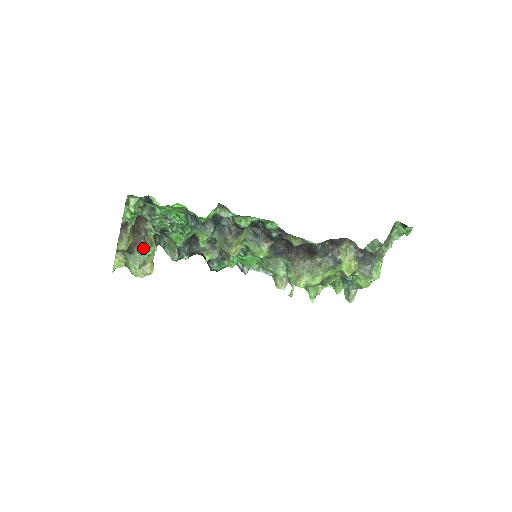
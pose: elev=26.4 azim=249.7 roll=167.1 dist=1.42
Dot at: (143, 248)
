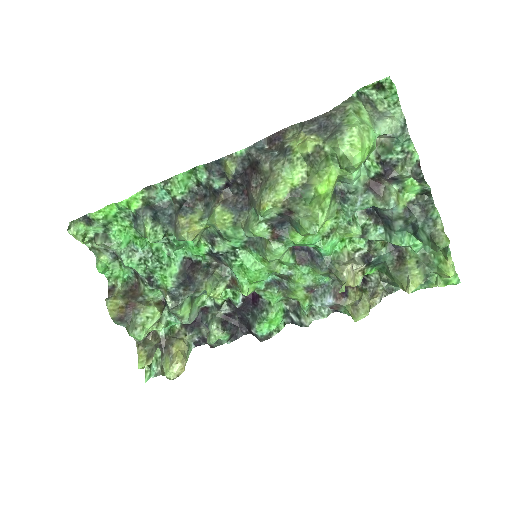
Dot at: (139, 310)
